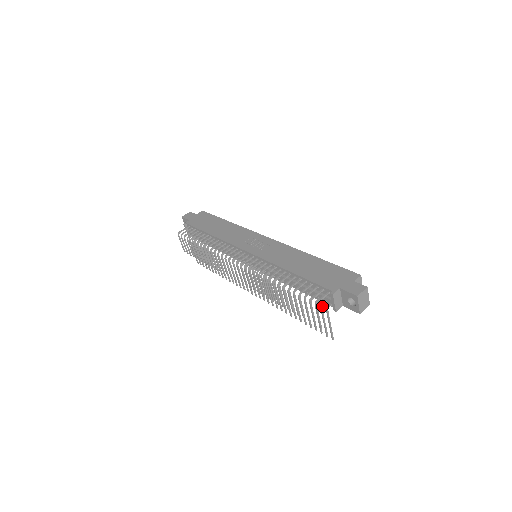
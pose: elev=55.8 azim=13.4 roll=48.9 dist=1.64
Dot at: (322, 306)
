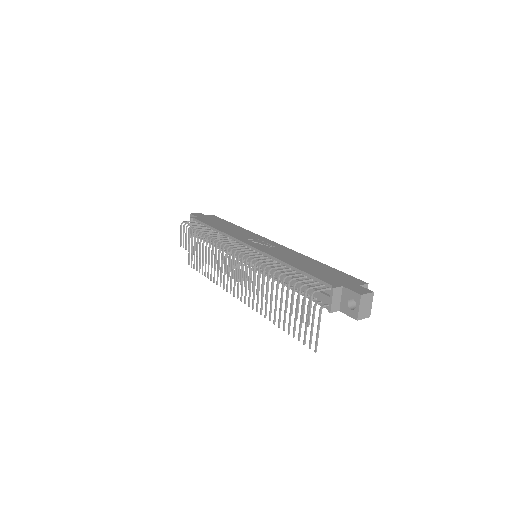
Dot at: (316, 305)
